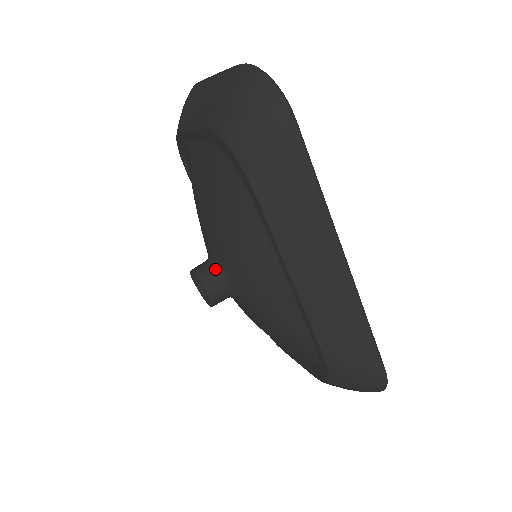
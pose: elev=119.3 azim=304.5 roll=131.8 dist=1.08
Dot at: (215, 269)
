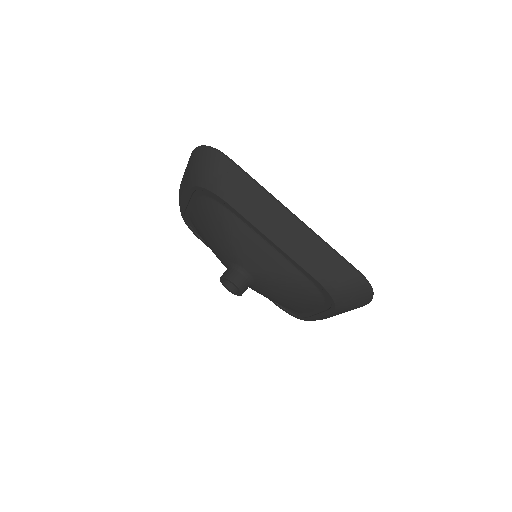
Dot at: (232, 268)
